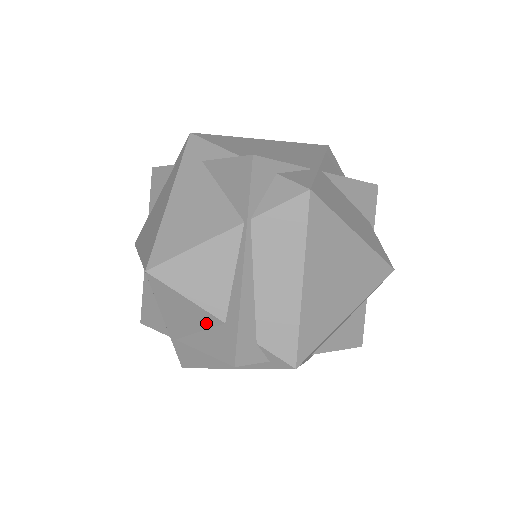
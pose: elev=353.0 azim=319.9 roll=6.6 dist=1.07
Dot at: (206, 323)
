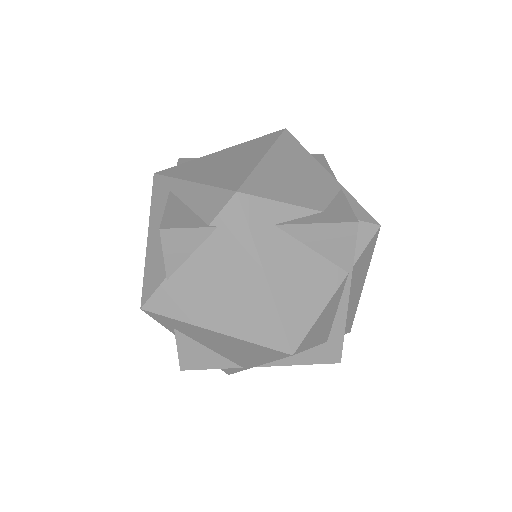
Dot at: occluded
